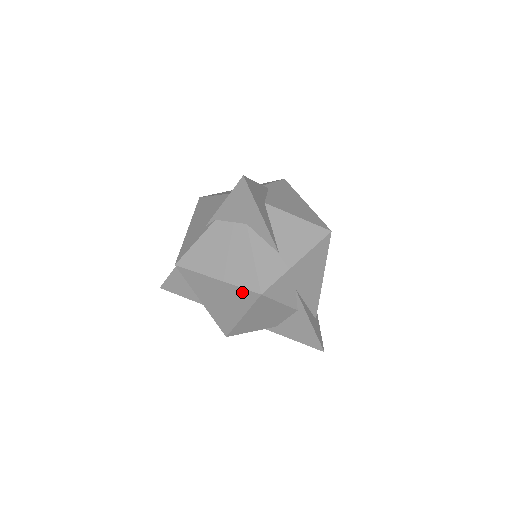
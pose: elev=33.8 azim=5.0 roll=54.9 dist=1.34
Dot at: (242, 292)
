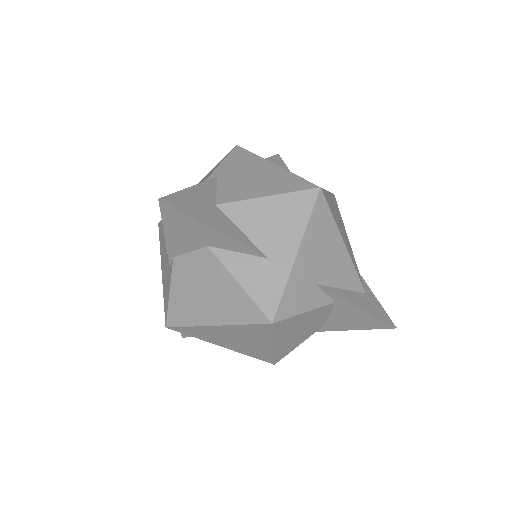
Dot at: (251, 328)
